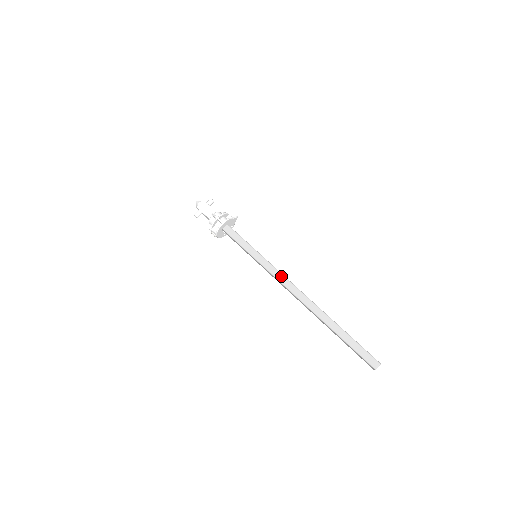
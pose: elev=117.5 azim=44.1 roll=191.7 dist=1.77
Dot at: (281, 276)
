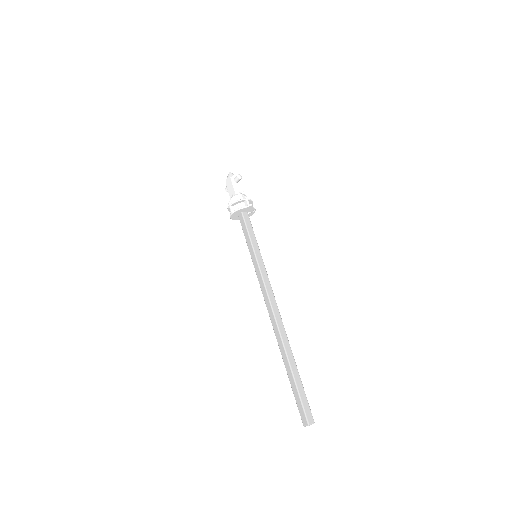
Dot at: (264, 290)
